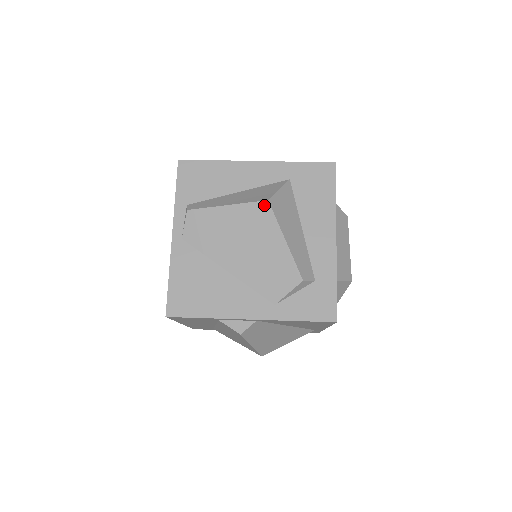
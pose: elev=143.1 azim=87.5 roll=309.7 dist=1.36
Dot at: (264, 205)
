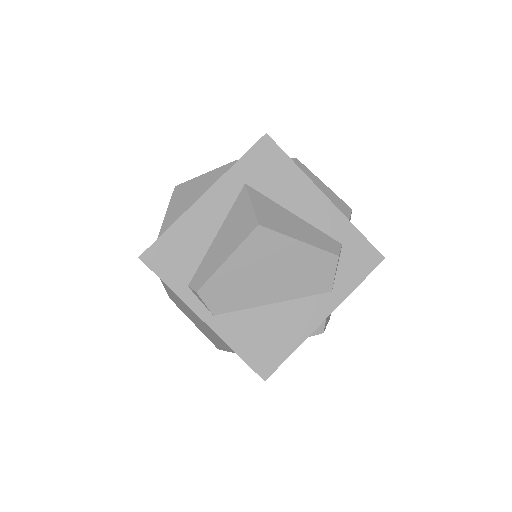
Dot at: (259, 231)
